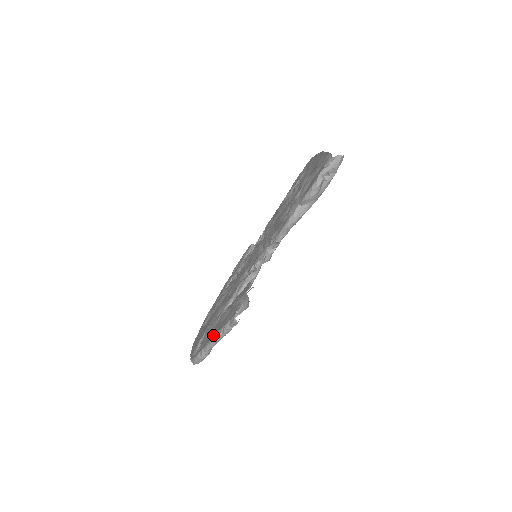
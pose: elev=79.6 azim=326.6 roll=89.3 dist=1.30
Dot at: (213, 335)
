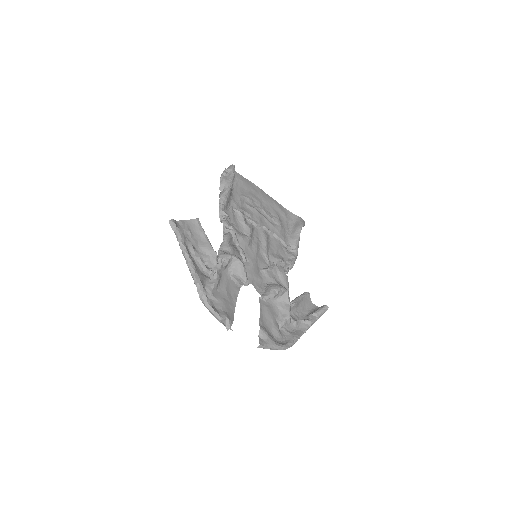
Dot at: occluded
